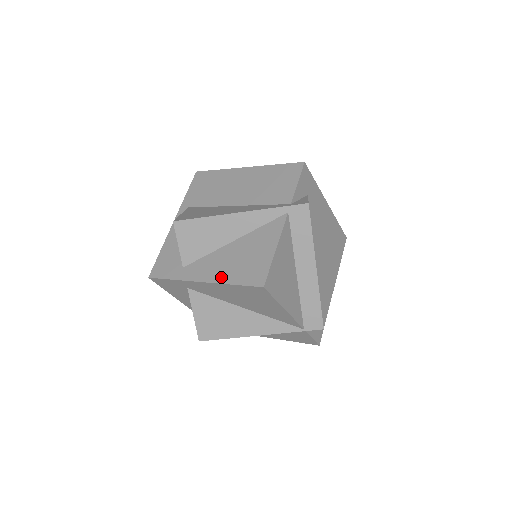
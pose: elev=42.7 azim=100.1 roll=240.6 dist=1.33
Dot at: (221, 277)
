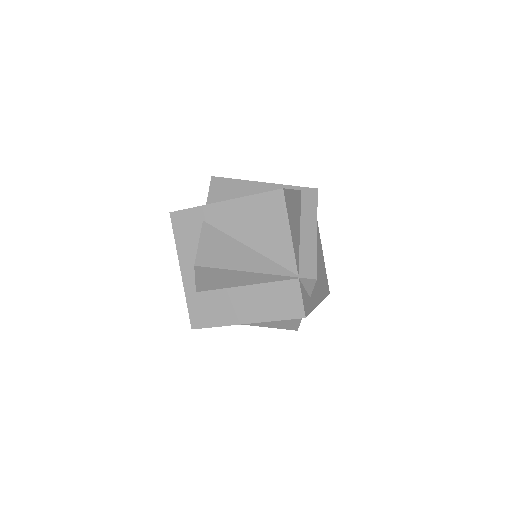
Dot at: (243, 197)
